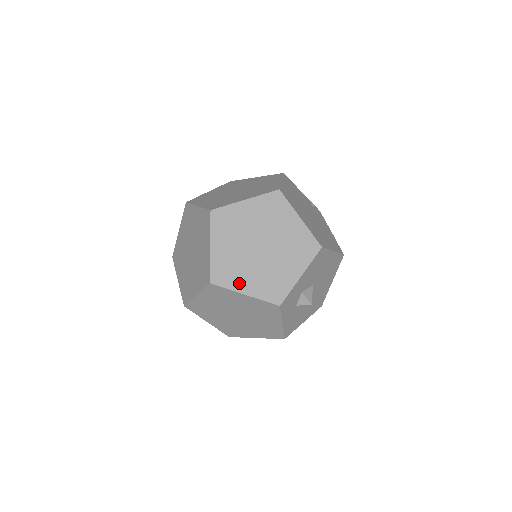
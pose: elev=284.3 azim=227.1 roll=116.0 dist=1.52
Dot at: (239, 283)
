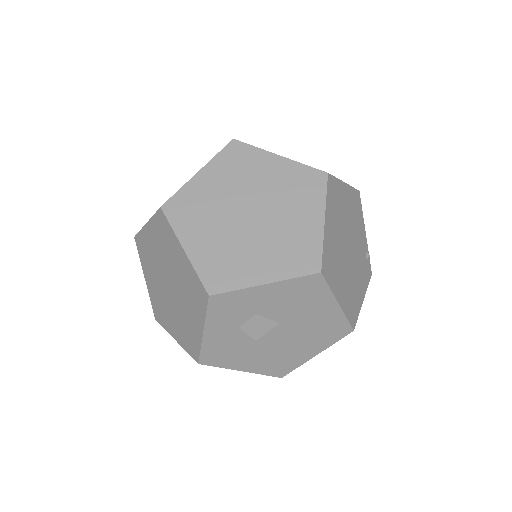
Dot at: (190, 232)
